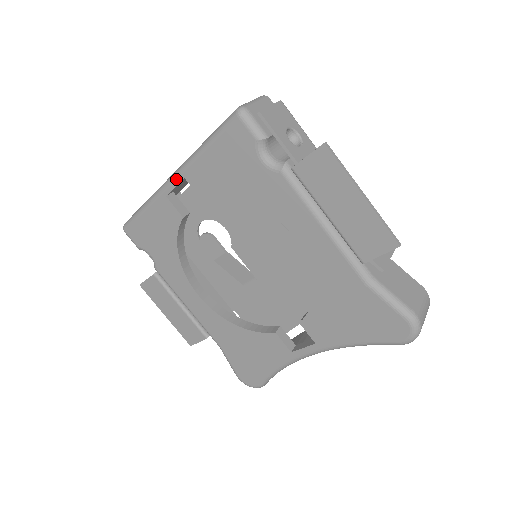
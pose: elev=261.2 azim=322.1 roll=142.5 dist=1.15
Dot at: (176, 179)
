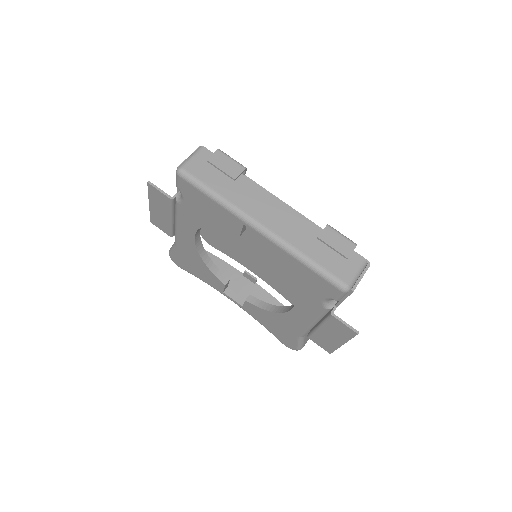
Dot at: (264, 236)
